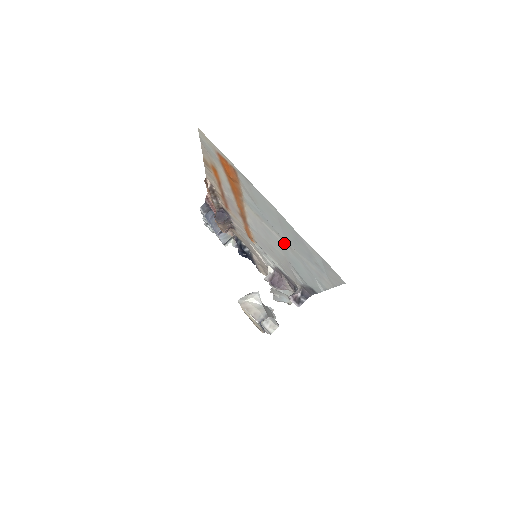
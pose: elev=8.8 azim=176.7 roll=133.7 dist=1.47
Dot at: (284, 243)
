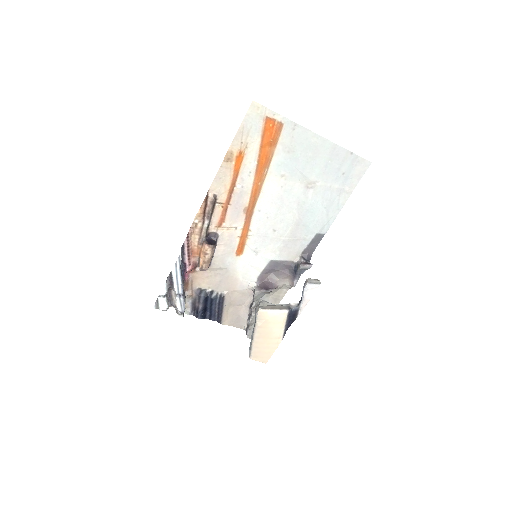
Dot at: (306, 188)
